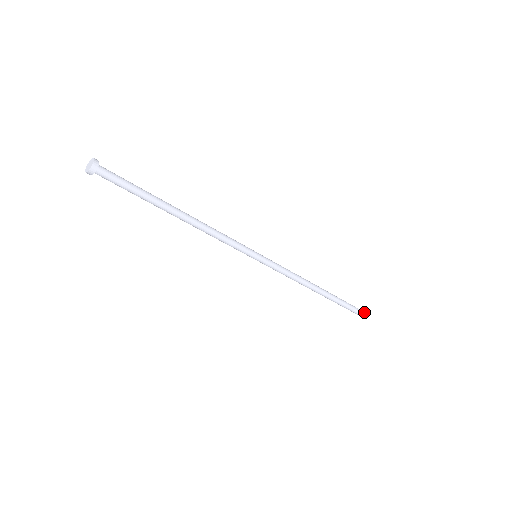
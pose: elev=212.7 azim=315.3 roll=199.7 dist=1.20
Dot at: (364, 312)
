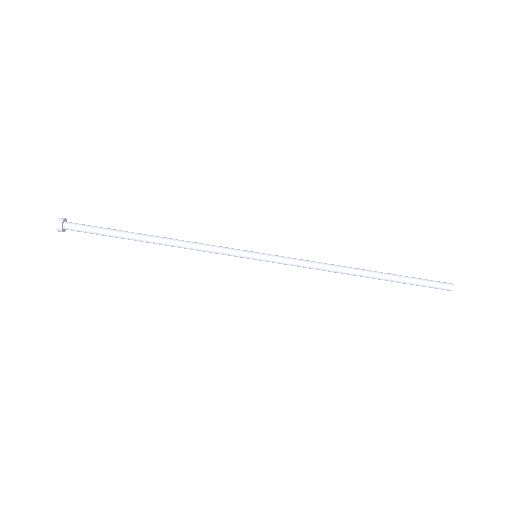
Dot at: (453, 285)
